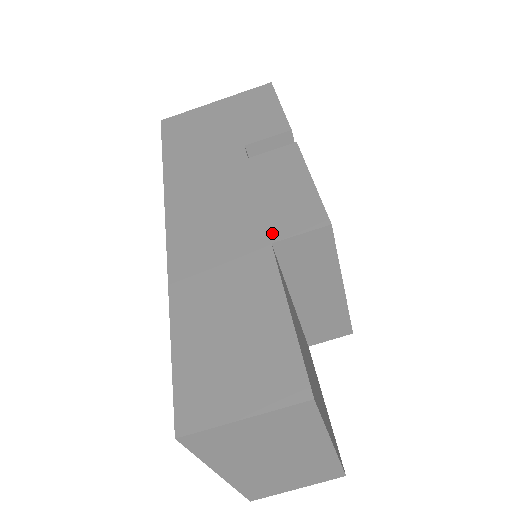
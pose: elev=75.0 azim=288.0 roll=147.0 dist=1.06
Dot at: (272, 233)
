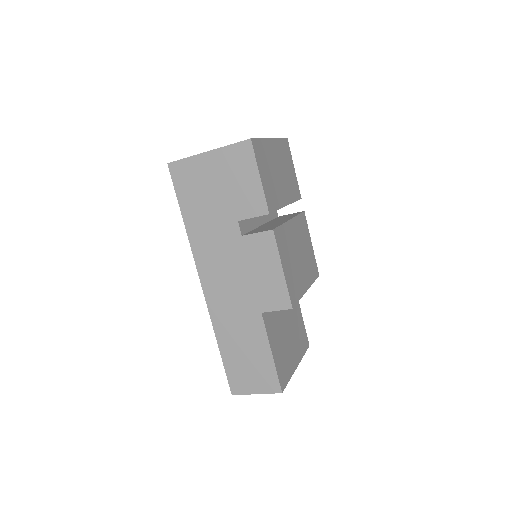
Dot at: (261, 306)
